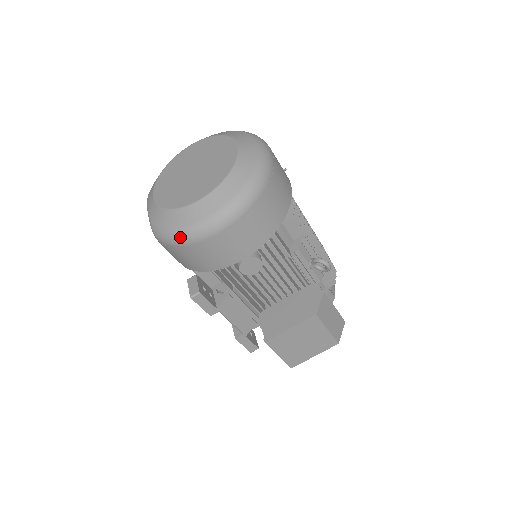
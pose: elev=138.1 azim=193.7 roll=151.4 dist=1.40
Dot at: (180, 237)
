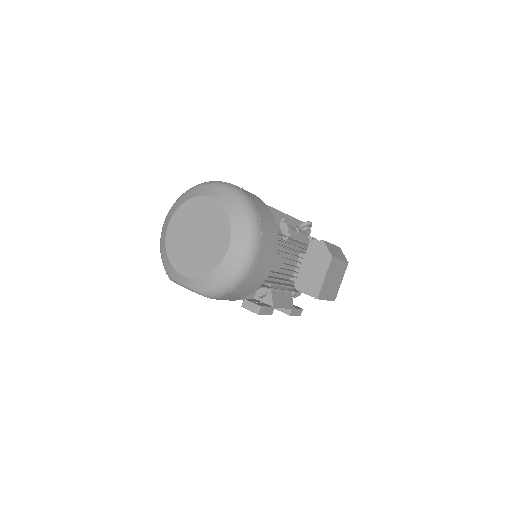
Dot at: (233, 283)
